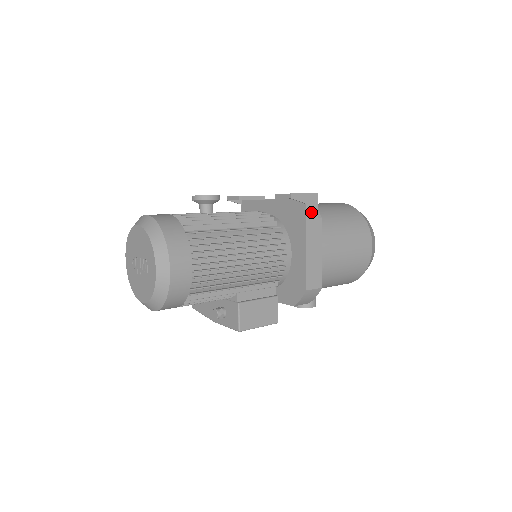
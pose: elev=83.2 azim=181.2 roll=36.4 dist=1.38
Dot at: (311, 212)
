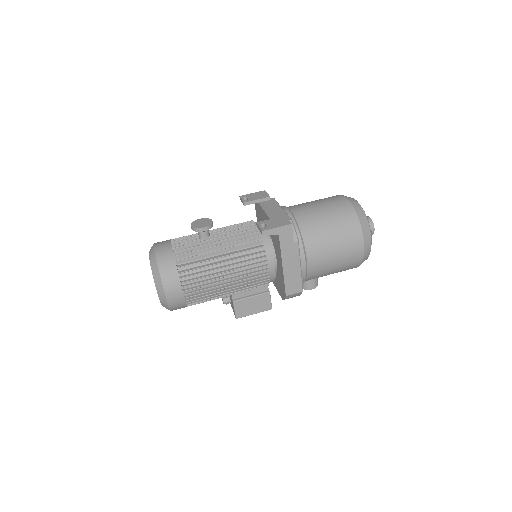
Dot at: (286, 240)
